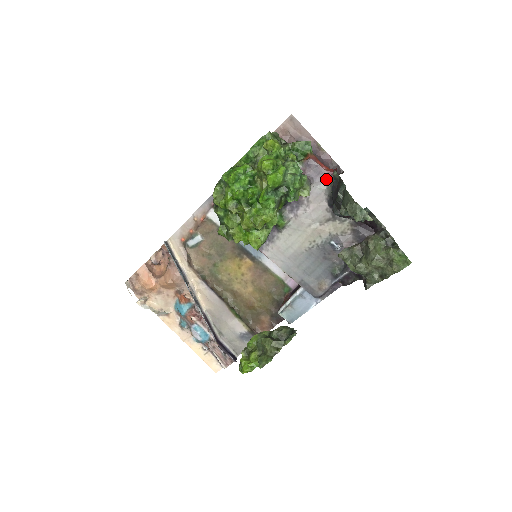
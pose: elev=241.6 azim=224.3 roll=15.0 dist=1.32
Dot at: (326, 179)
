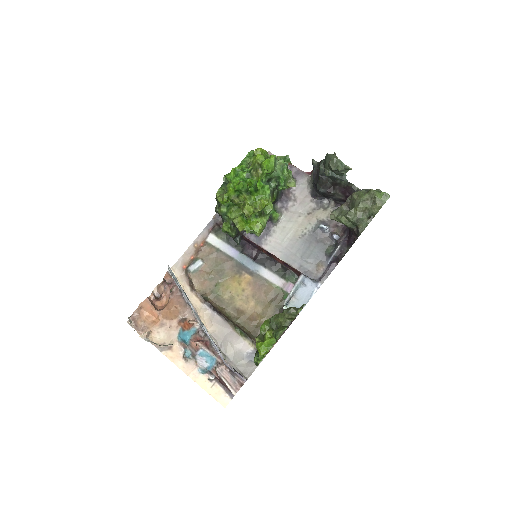
Dot at: (306, 178)
